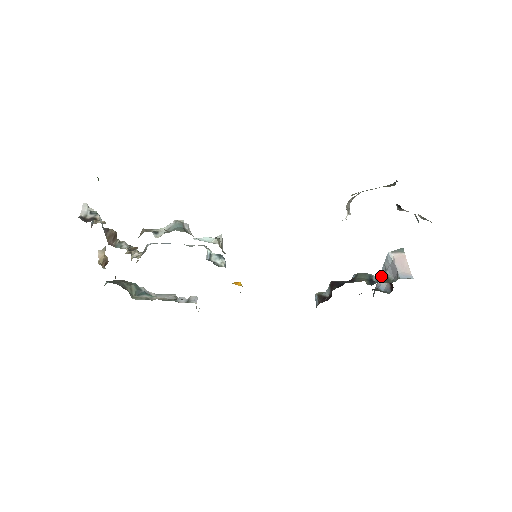
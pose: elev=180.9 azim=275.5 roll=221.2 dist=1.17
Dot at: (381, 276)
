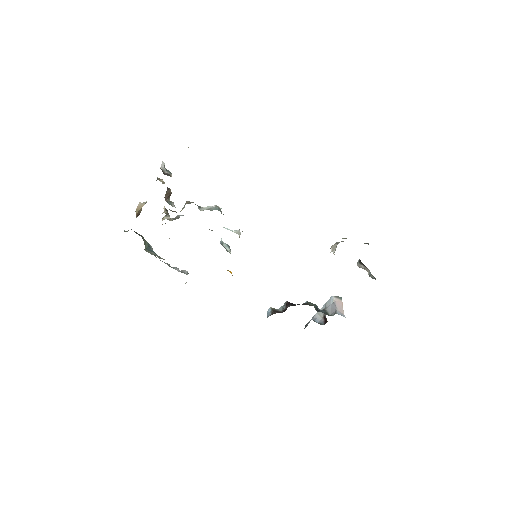
Dot at: (323, 310)
